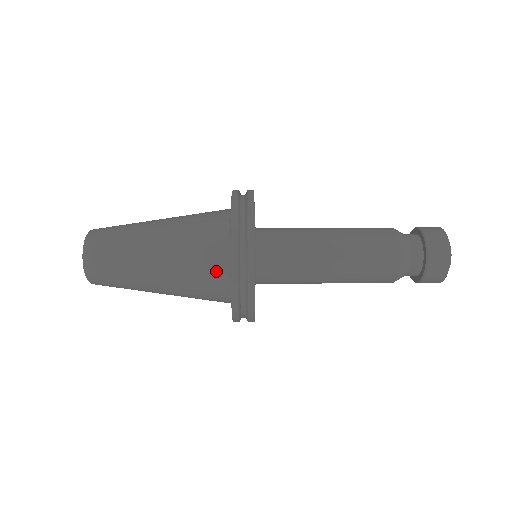
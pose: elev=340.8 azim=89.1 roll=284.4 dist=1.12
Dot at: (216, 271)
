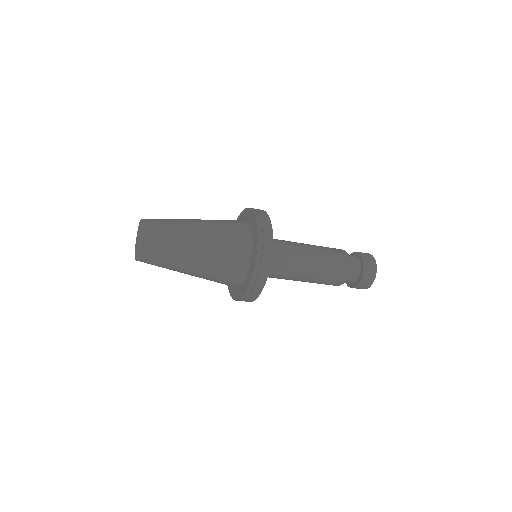
Dot at: (242, 253)
